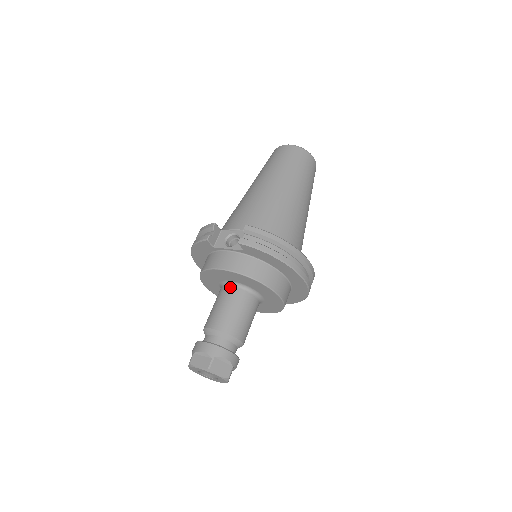
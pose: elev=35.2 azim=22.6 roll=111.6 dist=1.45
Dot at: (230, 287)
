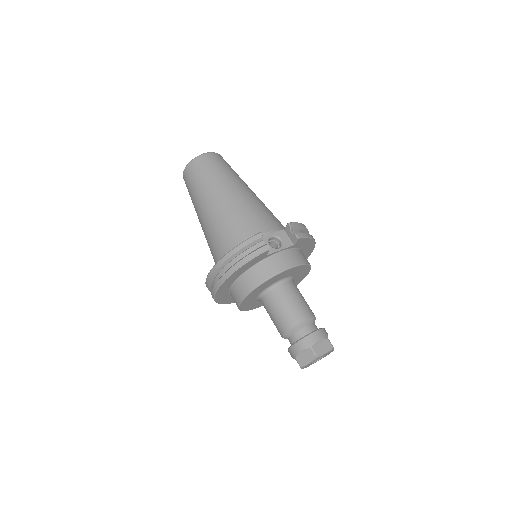
Dot at: (284, 284)
